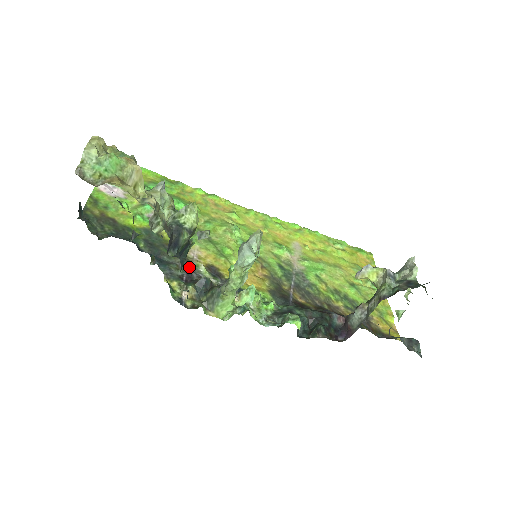
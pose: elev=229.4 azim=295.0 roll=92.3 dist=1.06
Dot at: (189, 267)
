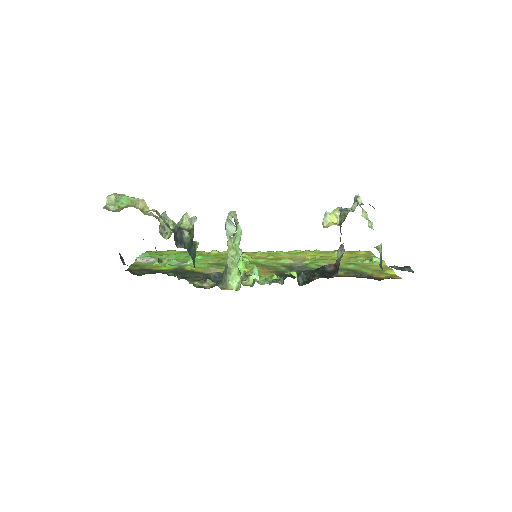
Dot at: (207, 276)
